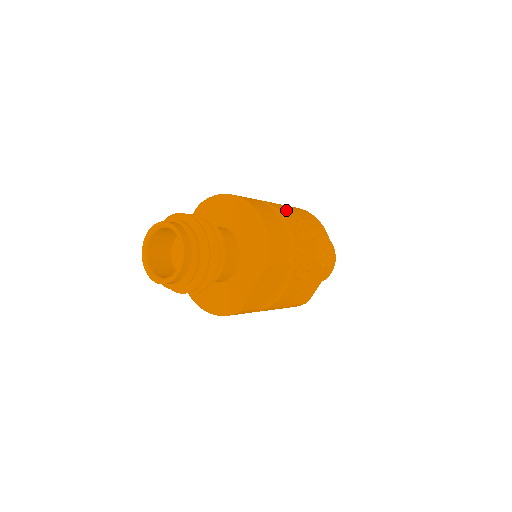
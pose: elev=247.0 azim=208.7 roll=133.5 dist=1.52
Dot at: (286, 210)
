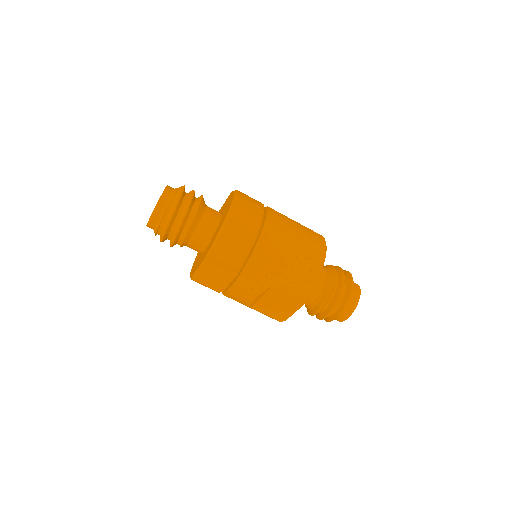
Dot at: (283, 229)
